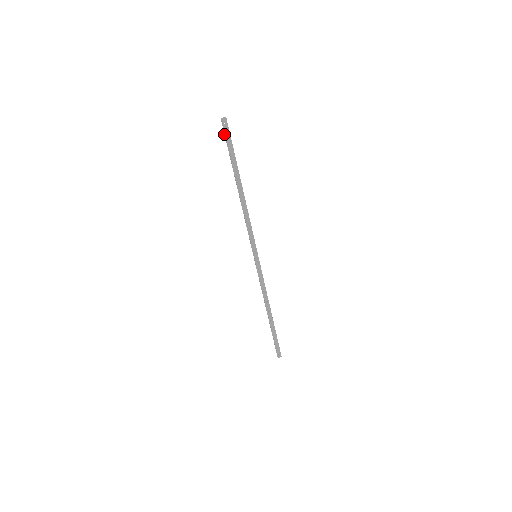
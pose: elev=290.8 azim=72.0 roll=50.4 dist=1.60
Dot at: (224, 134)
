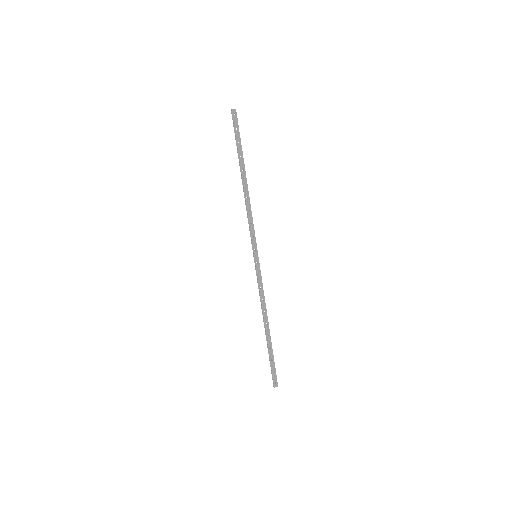
Dot at: (233, 125)
